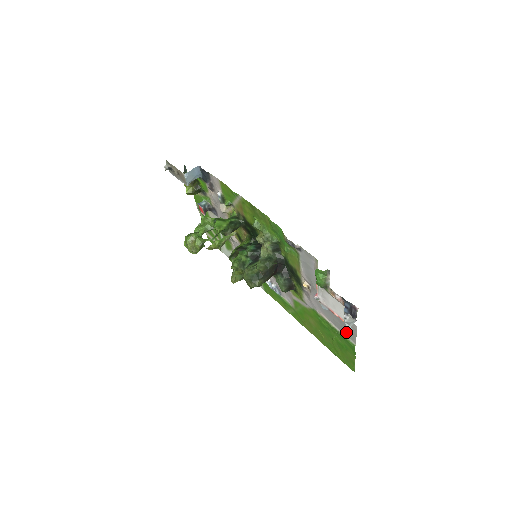
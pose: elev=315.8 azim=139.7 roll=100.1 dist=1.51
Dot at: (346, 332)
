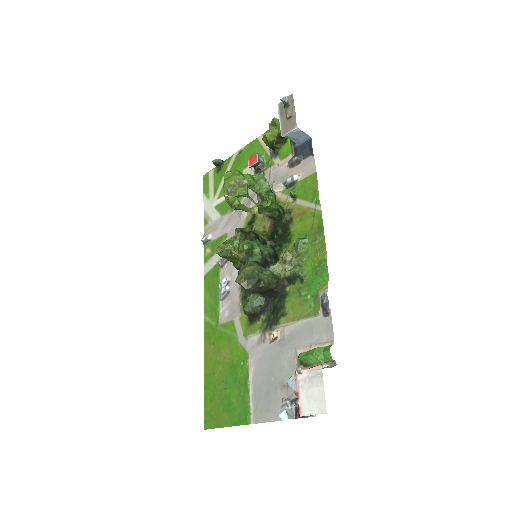
Dot at: (259, 406)
